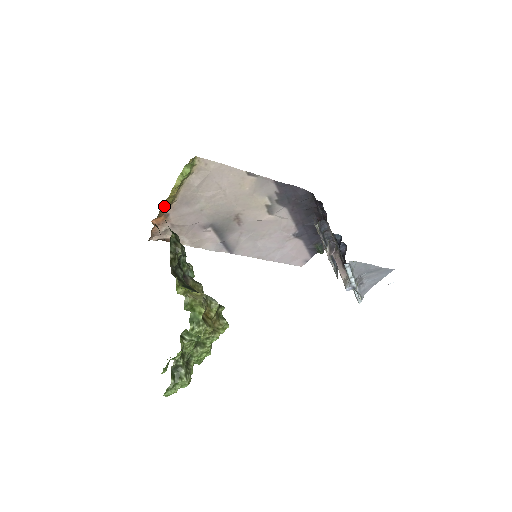
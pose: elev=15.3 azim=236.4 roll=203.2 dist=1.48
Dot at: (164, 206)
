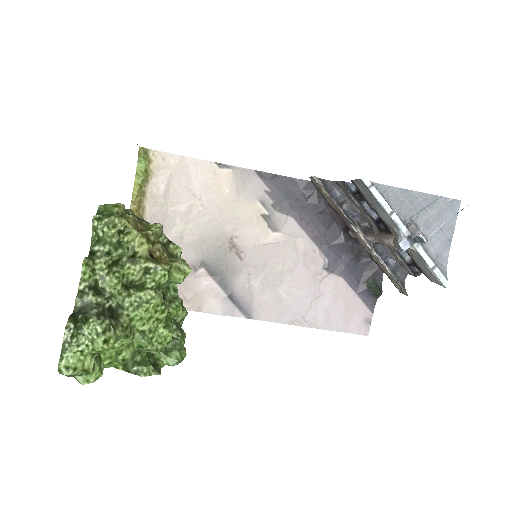
Dot at: occluded
